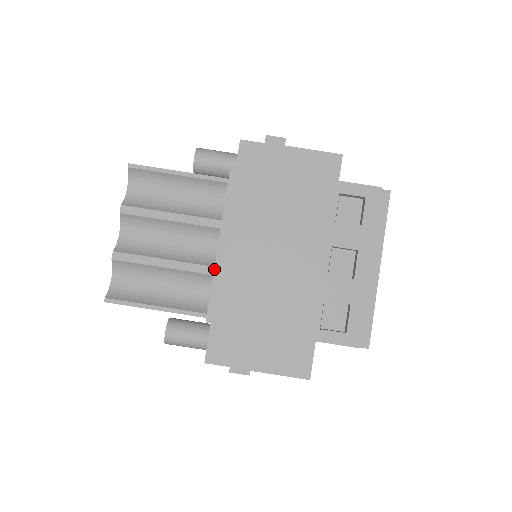
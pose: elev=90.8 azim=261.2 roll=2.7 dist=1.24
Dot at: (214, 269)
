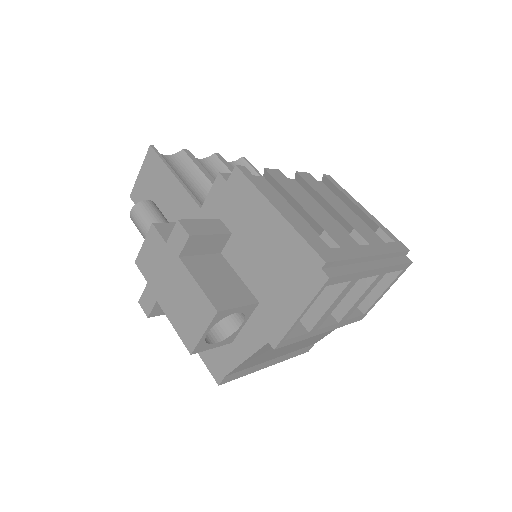
Dot at: occluded
